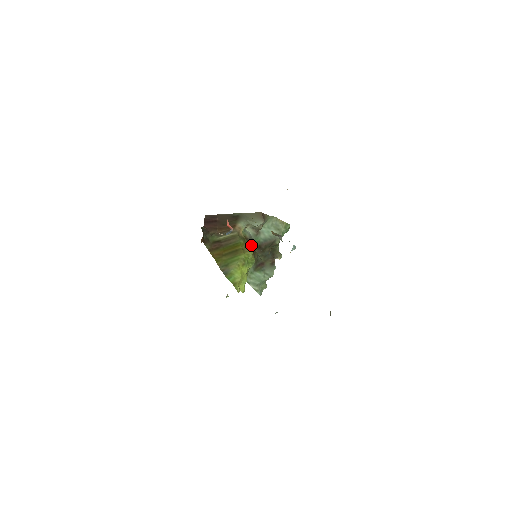
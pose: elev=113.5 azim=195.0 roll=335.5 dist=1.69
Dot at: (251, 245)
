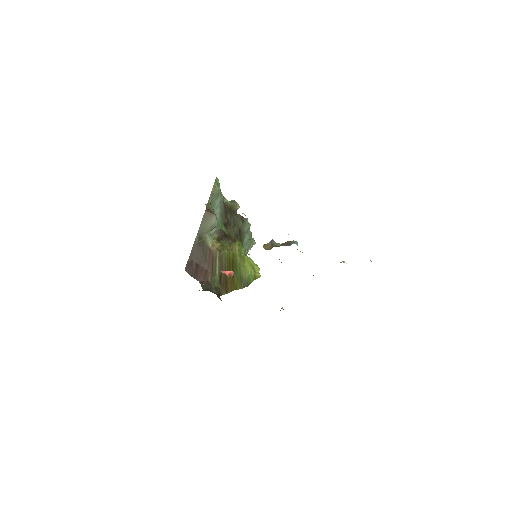
Dot at: (225, 236)
